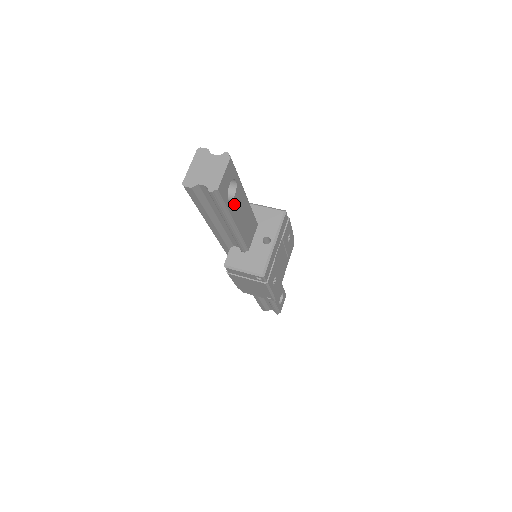
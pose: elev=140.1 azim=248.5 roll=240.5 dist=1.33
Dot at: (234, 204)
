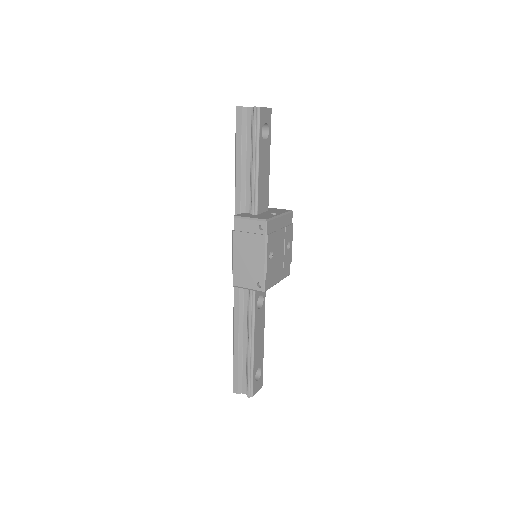
Dot at: (263, 145)
